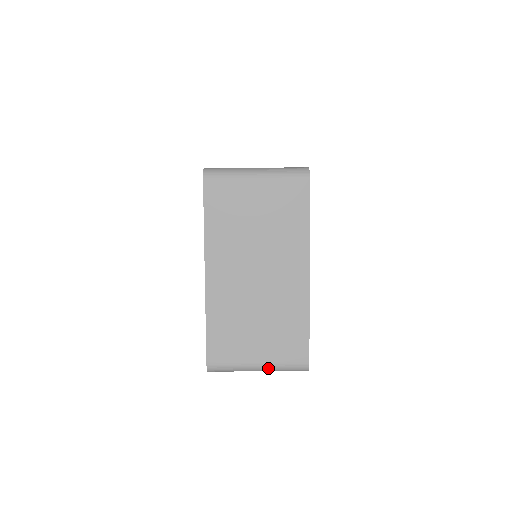
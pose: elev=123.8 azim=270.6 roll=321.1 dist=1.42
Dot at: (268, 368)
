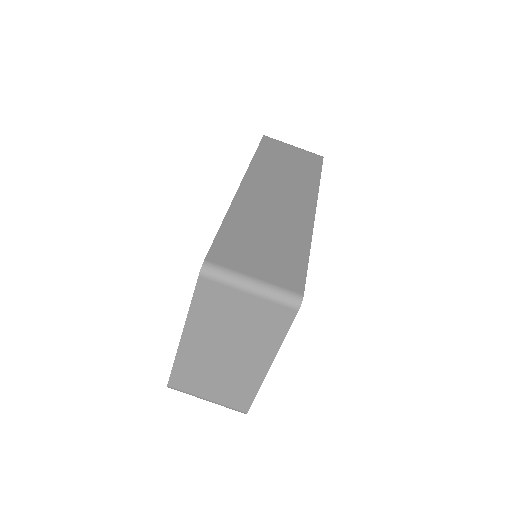
Dot at: (215, 403)
